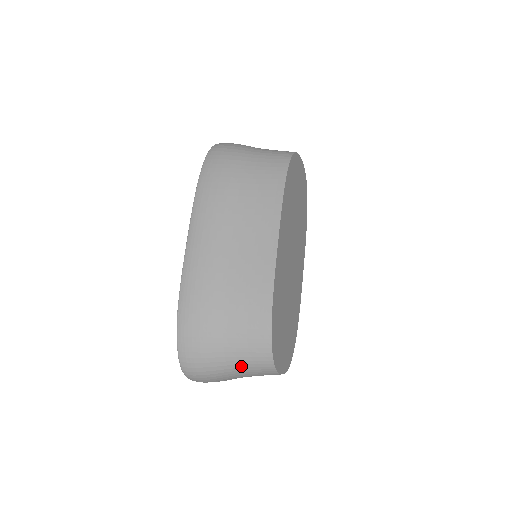
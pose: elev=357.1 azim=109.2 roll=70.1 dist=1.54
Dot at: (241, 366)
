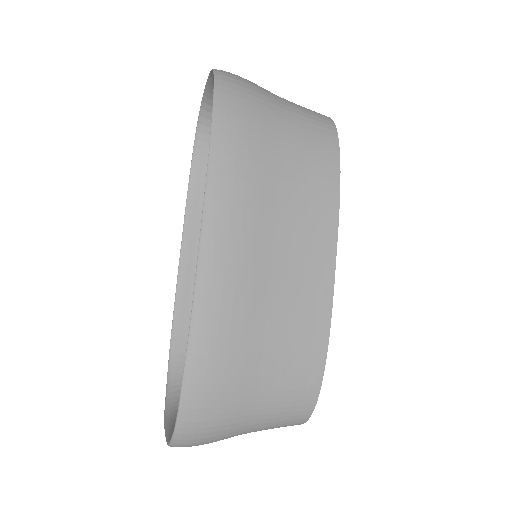
Dot at: (263, 427)
